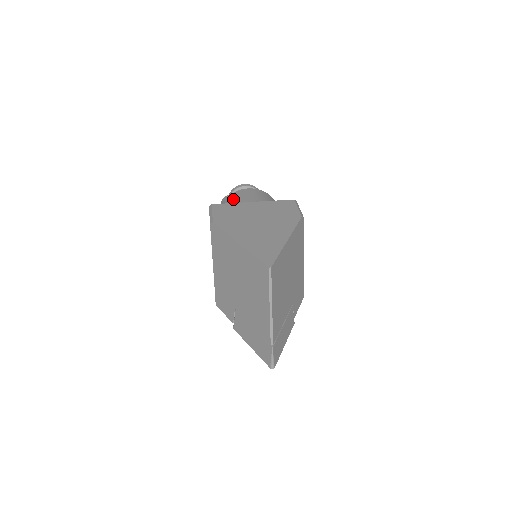
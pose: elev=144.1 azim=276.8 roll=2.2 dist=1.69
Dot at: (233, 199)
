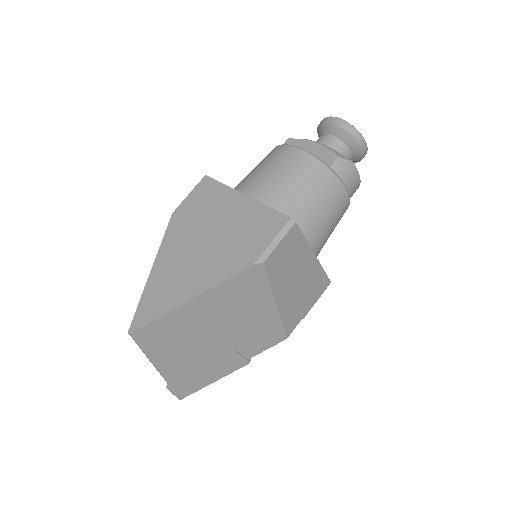
Dot at: (262, 162)
